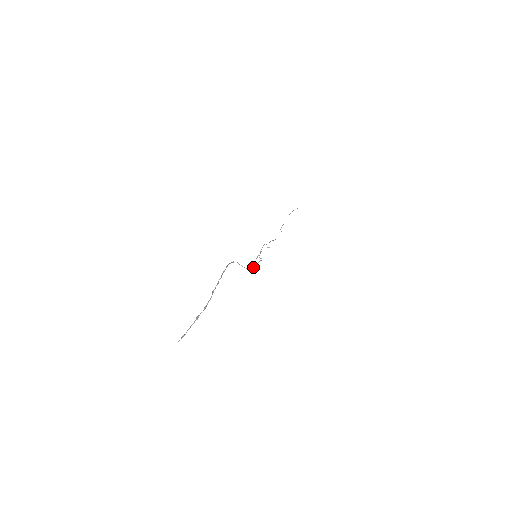
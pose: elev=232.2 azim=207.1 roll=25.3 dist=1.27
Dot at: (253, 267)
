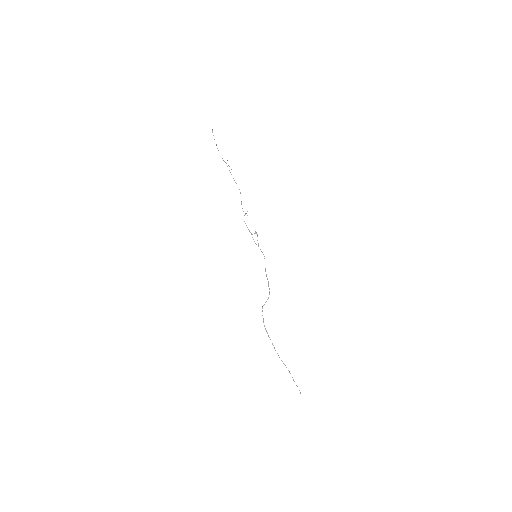
Dot at: (268, 285)
